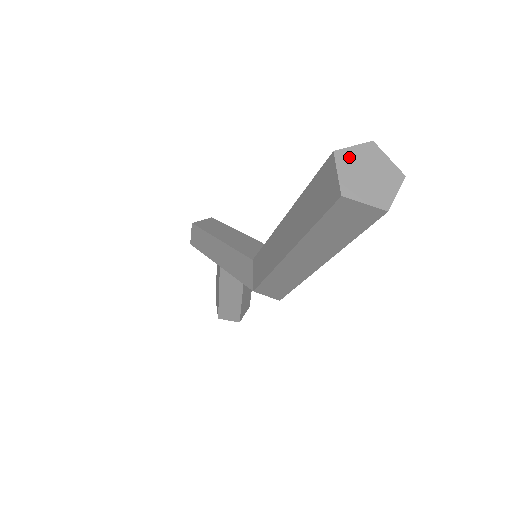
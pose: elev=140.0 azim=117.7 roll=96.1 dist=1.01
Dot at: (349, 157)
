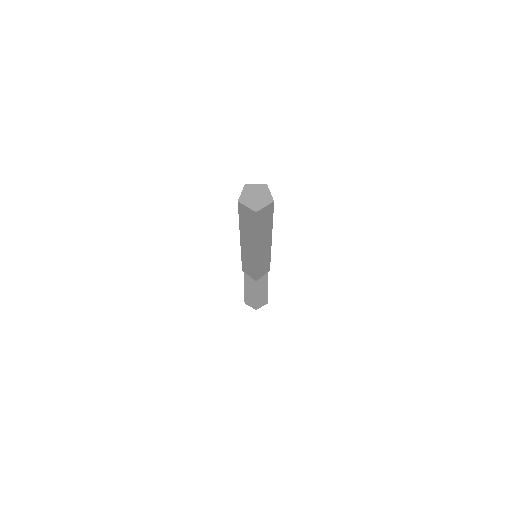
Dot at: (251, 188)
